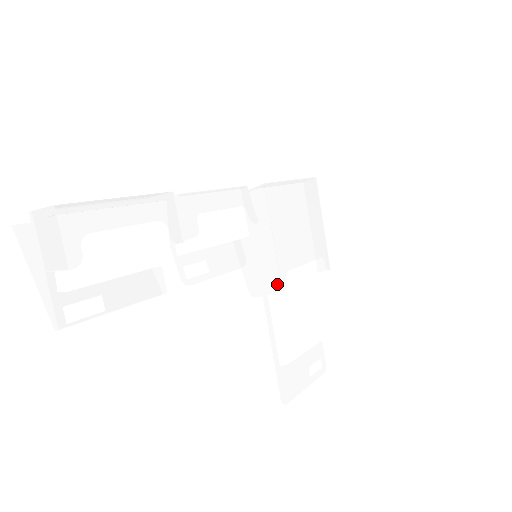
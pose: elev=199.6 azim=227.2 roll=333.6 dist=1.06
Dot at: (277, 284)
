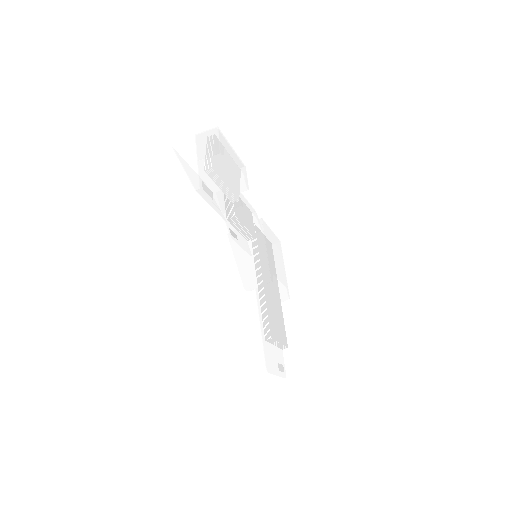
Dot at: (268, 277)
